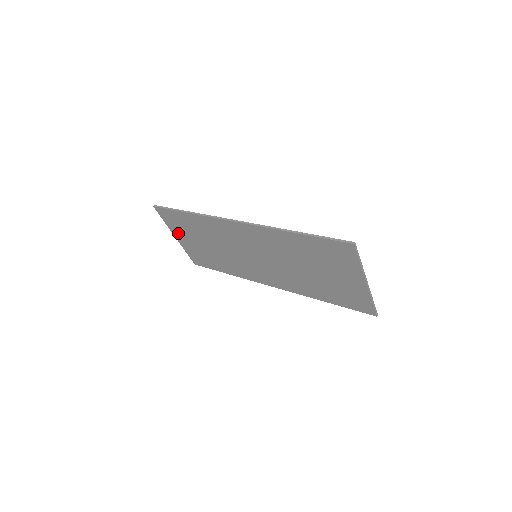
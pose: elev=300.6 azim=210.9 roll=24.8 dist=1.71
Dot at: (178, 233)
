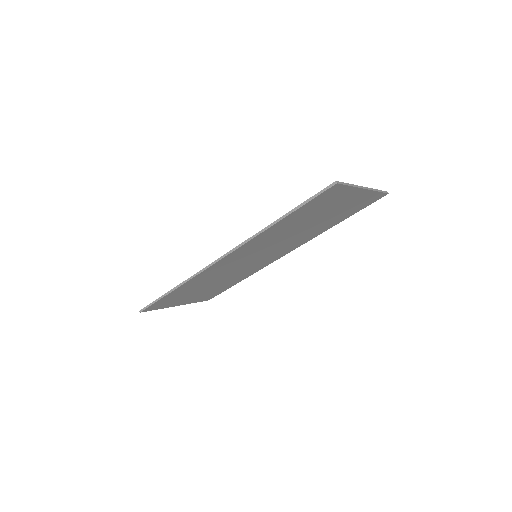
Dot at: (177, 303)
